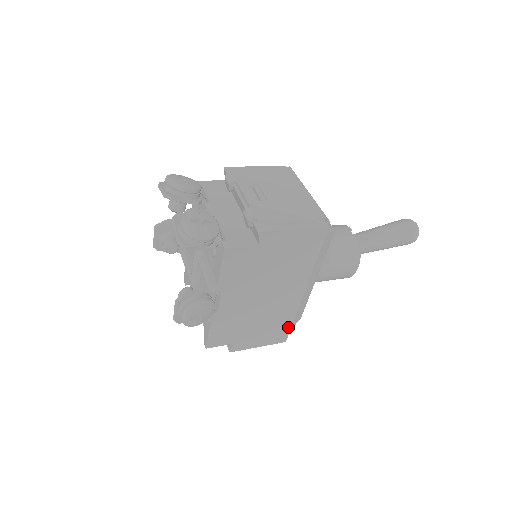
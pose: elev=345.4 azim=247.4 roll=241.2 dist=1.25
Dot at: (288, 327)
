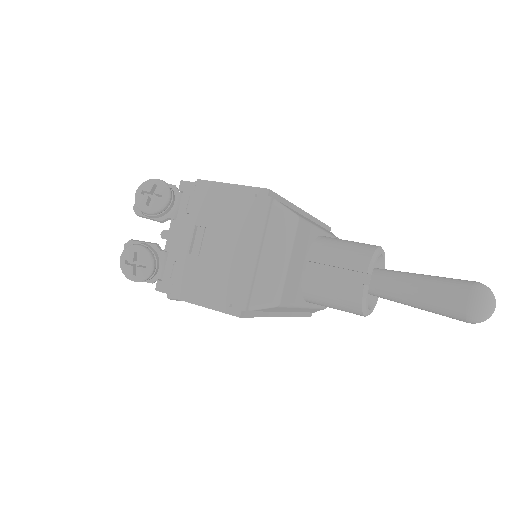
Dot at: occluded
